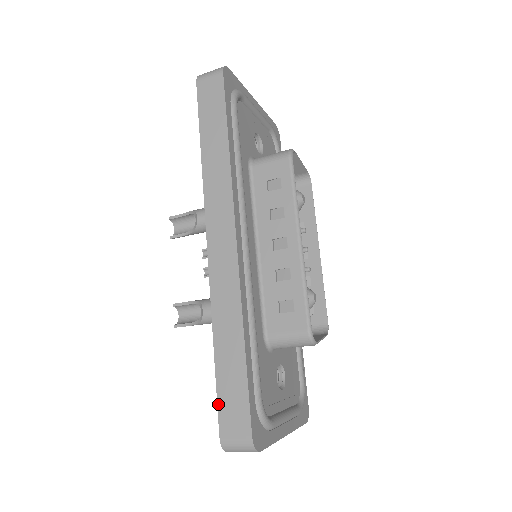
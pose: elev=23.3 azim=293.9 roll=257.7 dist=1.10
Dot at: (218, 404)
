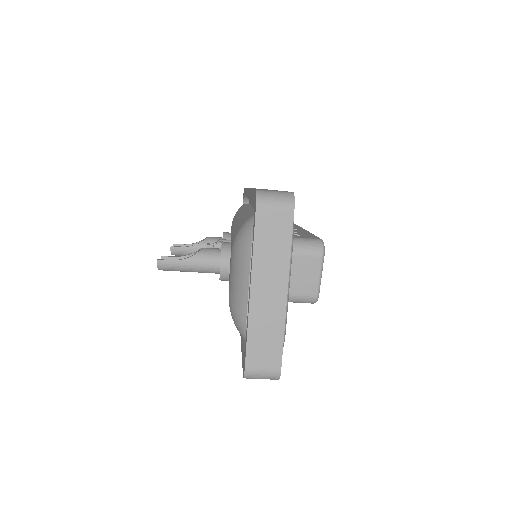
Dot at: occluded
